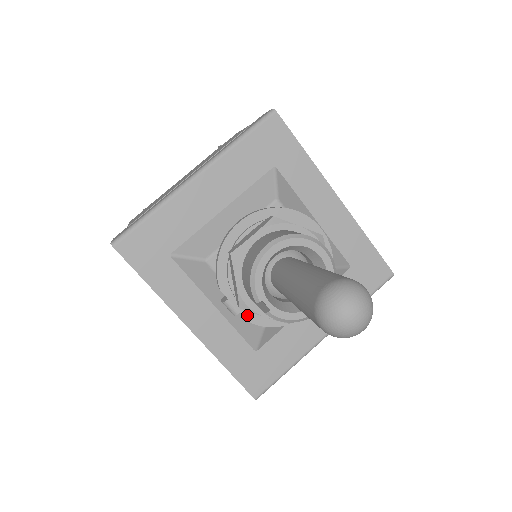
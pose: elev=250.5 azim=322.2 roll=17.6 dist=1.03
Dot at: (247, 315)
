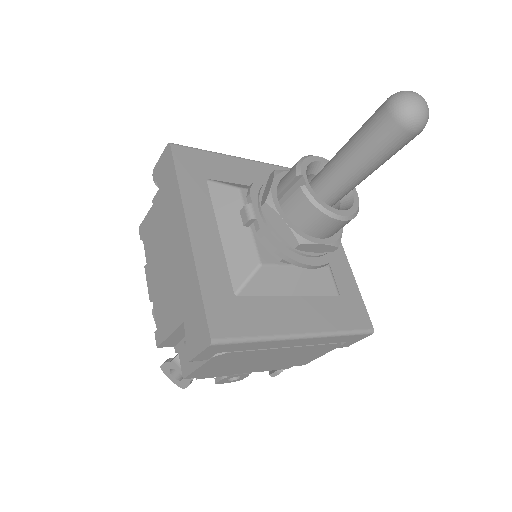
Dot at: (262, 225)
